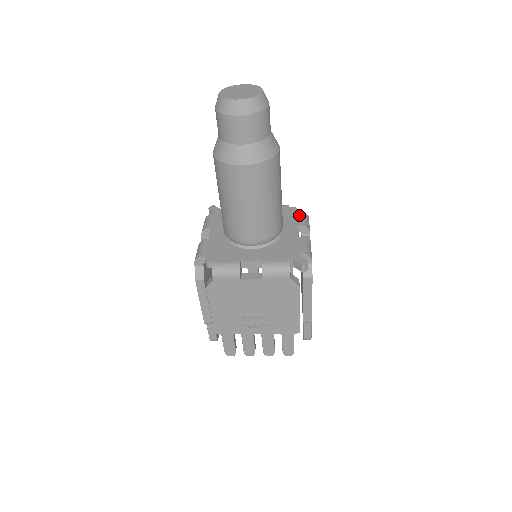
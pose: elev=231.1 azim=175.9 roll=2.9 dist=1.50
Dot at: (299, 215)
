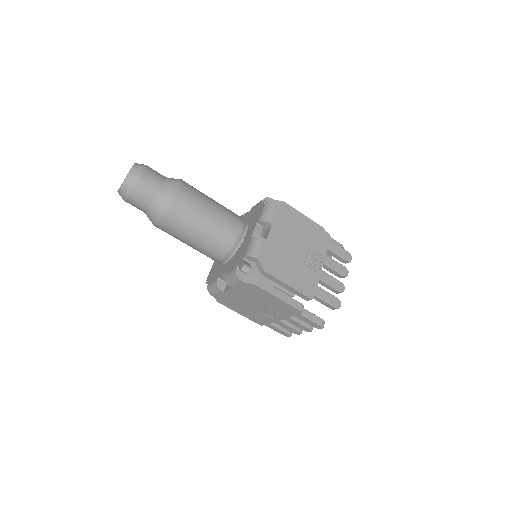
Dot at: (262, 210)
